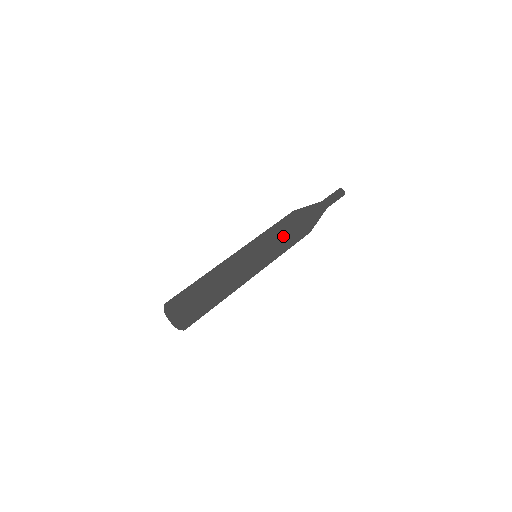
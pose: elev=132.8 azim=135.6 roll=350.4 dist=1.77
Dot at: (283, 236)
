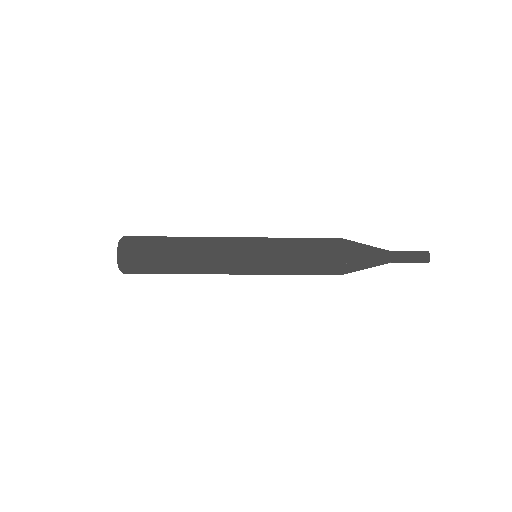
Dot at: (297, 247)
